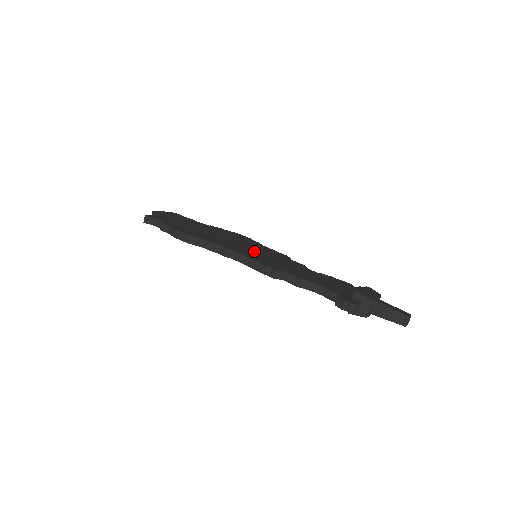
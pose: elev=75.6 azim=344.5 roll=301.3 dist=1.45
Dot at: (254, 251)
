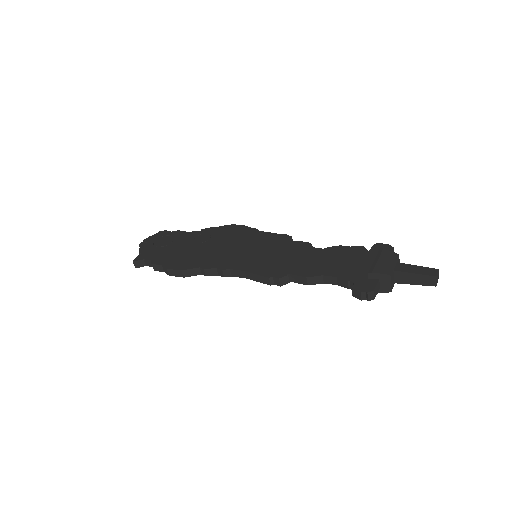
Dot at: (252, 253)
